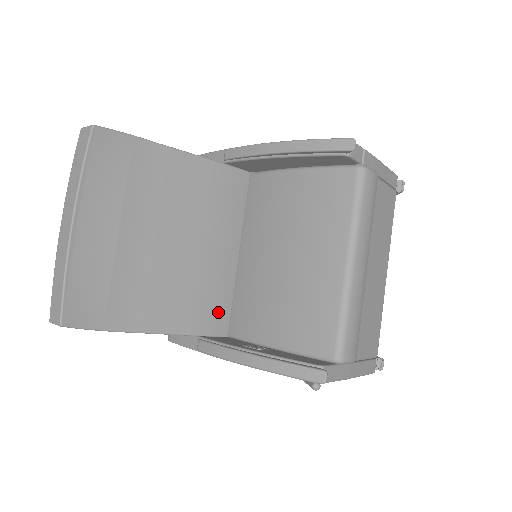
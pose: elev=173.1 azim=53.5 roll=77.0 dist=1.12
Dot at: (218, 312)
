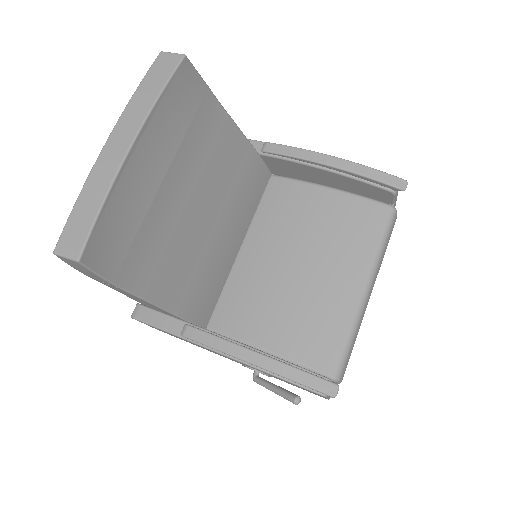
Dot at: (208, 301)
